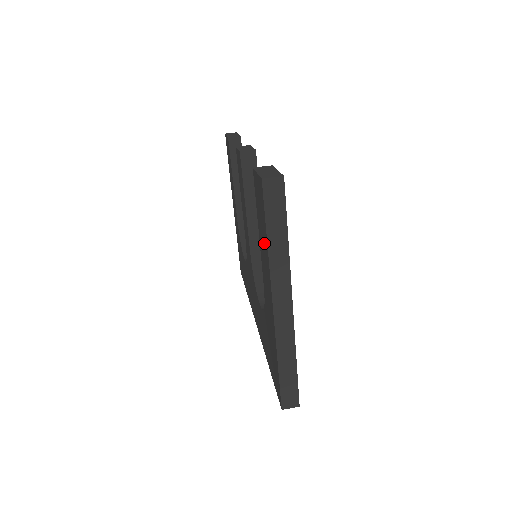
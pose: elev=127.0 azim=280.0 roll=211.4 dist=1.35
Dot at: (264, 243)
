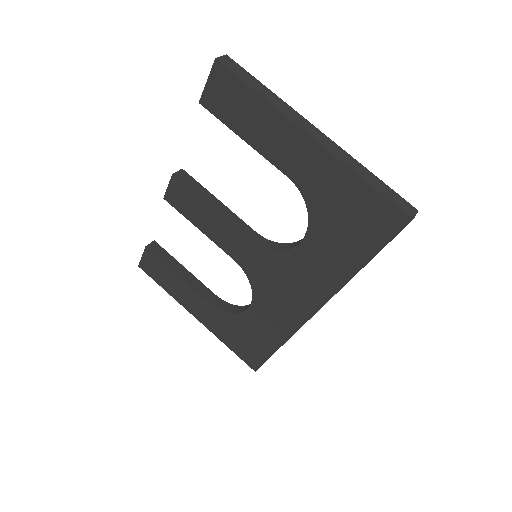
Dot at: (257, 115)
